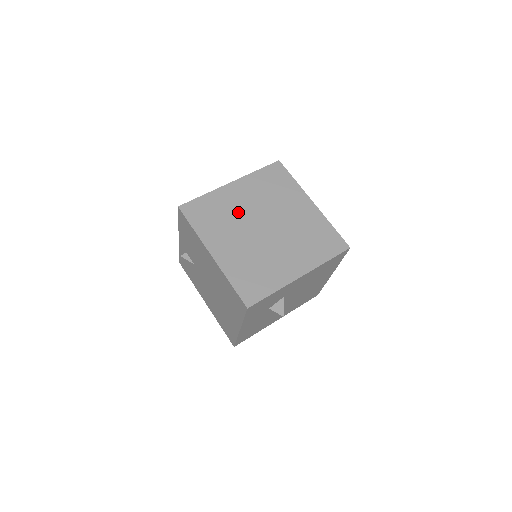
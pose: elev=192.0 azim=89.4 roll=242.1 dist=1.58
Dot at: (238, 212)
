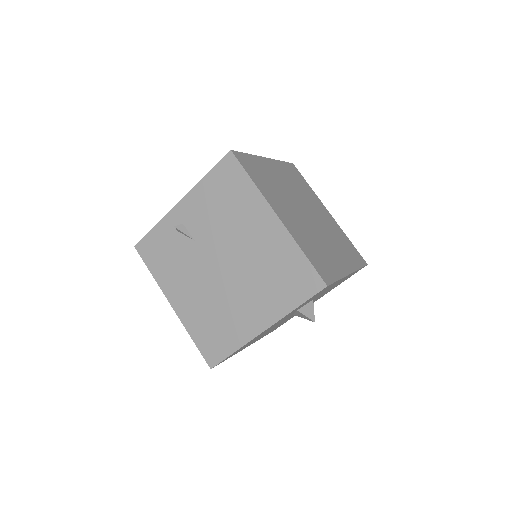
Dot at: (282, 188)
